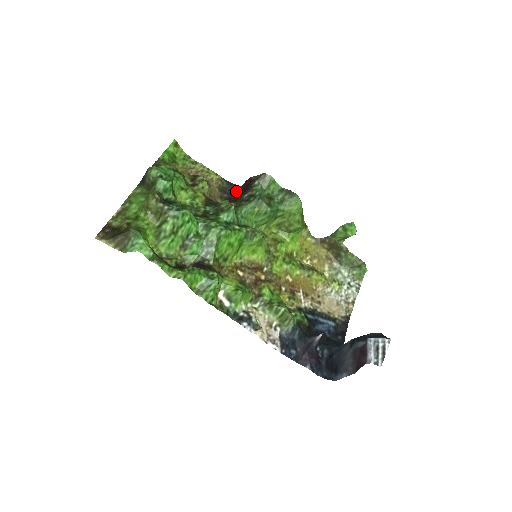
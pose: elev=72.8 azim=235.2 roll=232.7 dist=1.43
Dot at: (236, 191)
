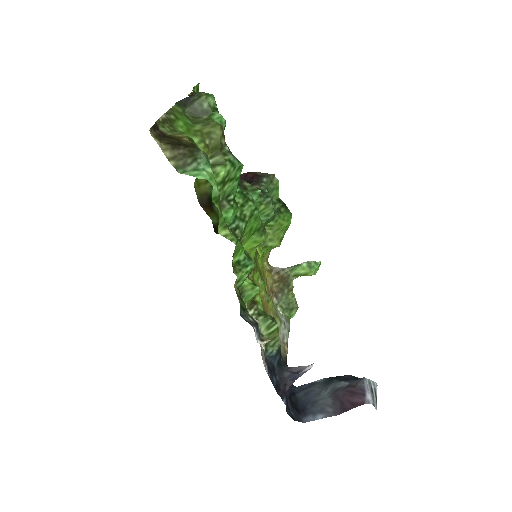
Dot at: occluded
